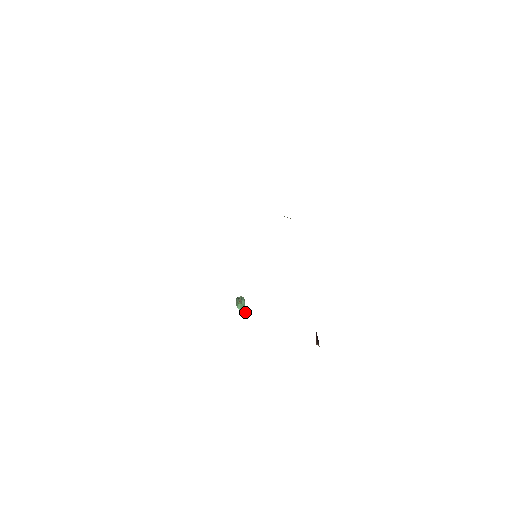
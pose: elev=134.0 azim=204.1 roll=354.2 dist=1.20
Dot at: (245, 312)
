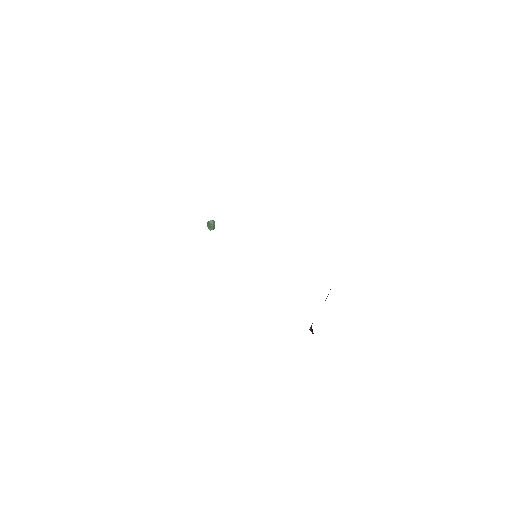
Dot at: occluded
